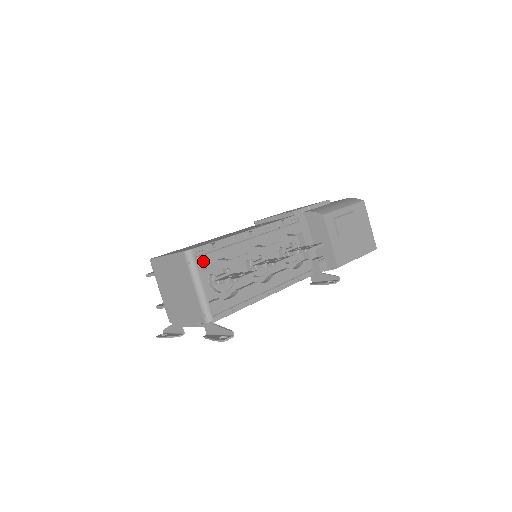
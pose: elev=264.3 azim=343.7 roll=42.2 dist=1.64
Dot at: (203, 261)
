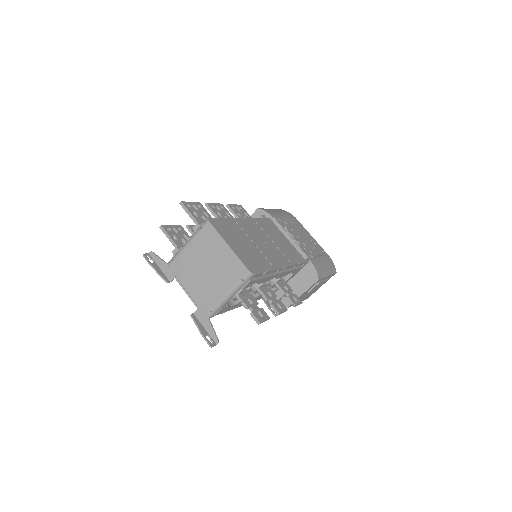
Dot at: (250, 283)
